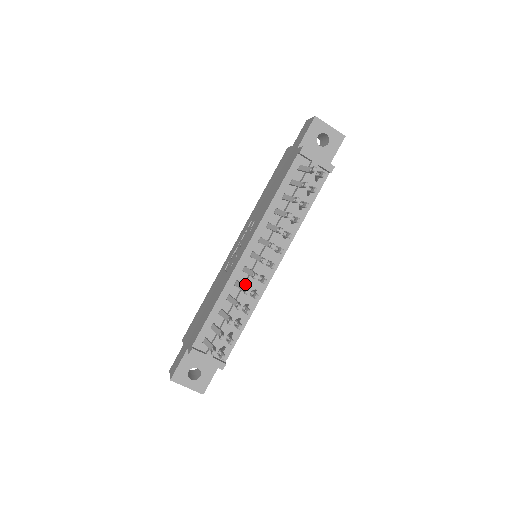
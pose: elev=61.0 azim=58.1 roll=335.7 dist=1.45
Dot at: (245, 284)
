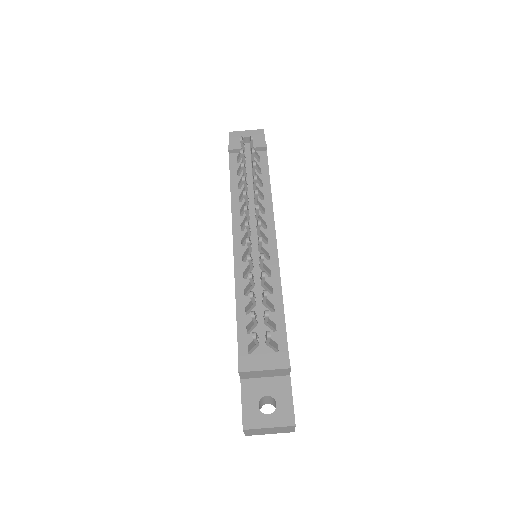
Dot at: occluded
